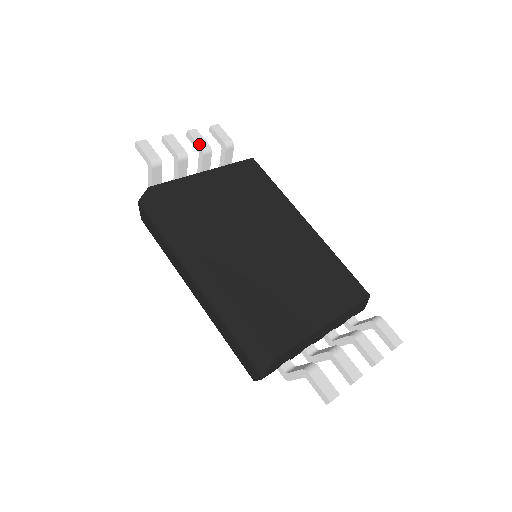
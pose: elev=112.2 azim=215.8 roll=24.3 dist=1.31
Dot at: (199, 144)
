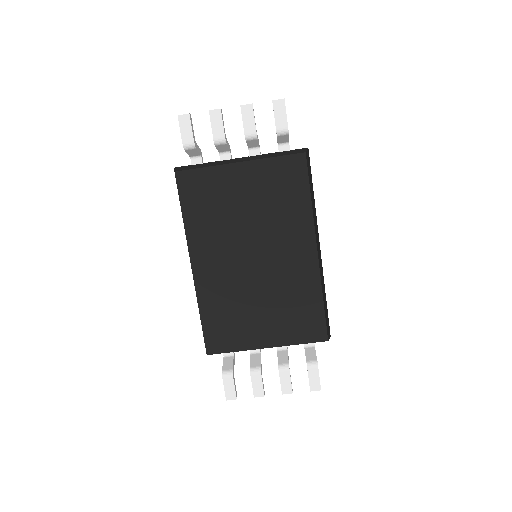
Dot at: (245, 129)
